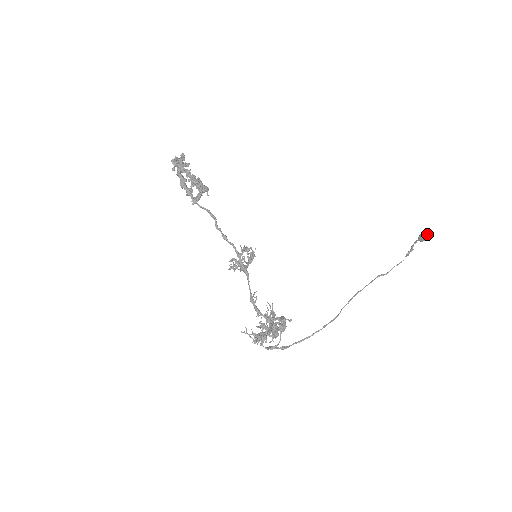
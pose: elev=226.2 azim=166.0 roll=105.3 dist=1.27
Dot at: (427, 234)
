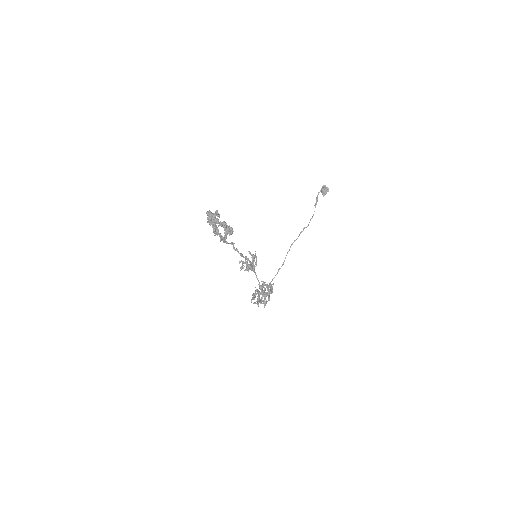
Dot at: occluded
